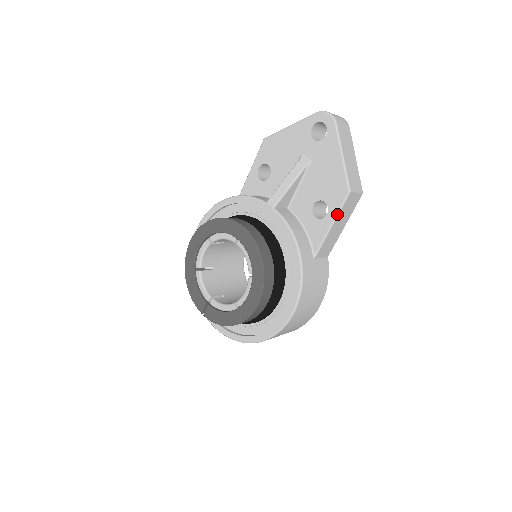
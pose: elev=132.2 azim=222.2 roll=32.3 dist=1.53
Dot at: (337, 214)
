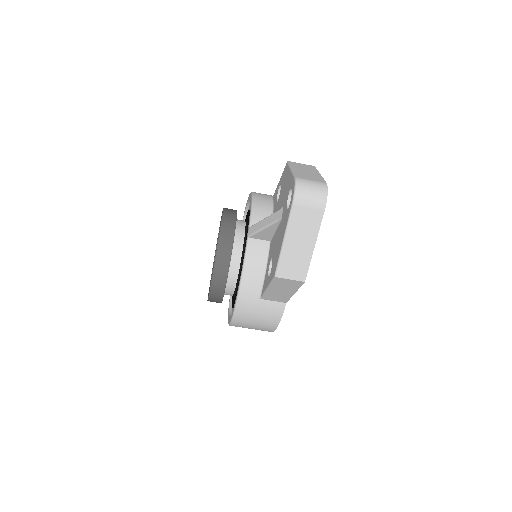
Dot at: (270, 284)
